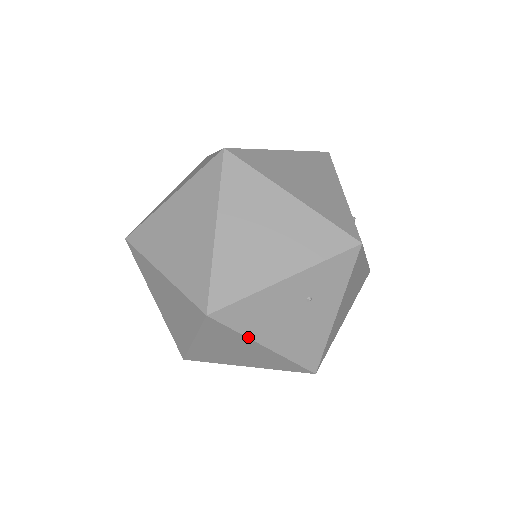
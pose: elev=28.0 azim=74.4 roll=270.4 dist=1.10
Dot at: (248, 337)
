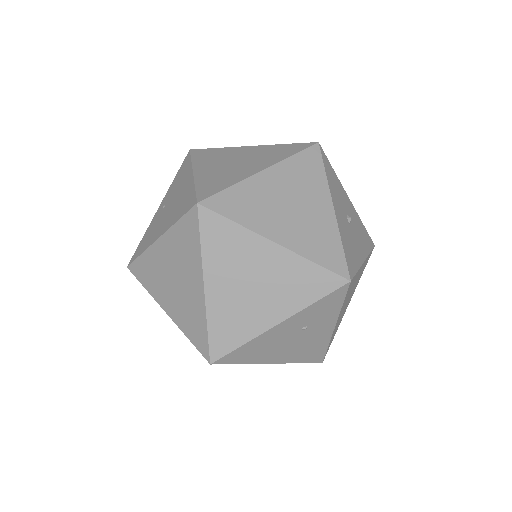
Dot at: (253, 363)
